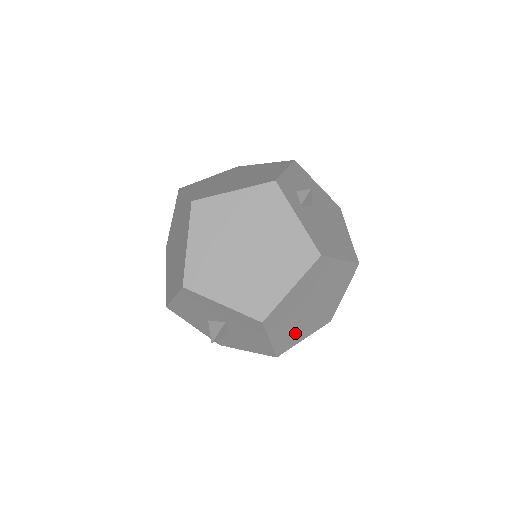
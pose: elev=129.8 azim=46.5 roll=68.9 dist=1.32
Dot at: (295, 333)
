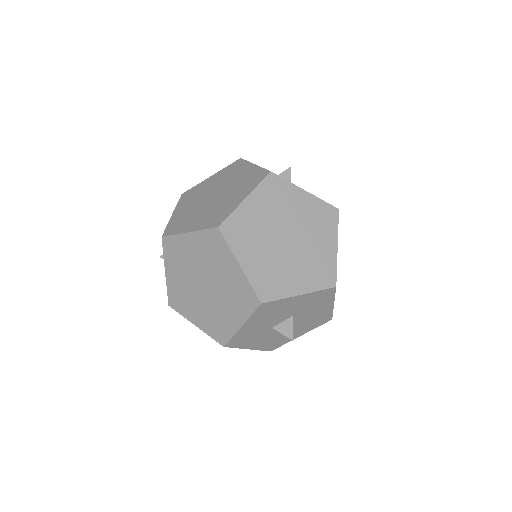
Dot at: occluded
